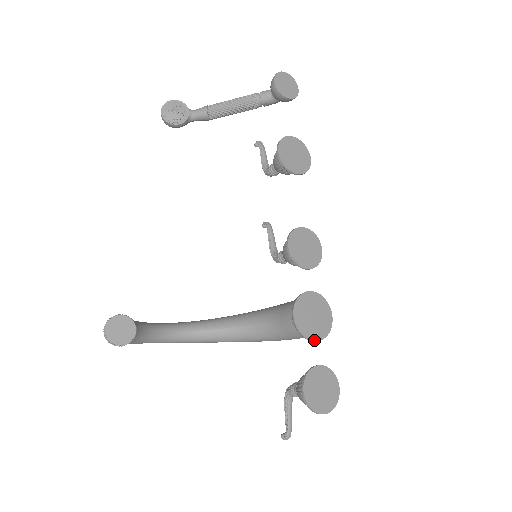
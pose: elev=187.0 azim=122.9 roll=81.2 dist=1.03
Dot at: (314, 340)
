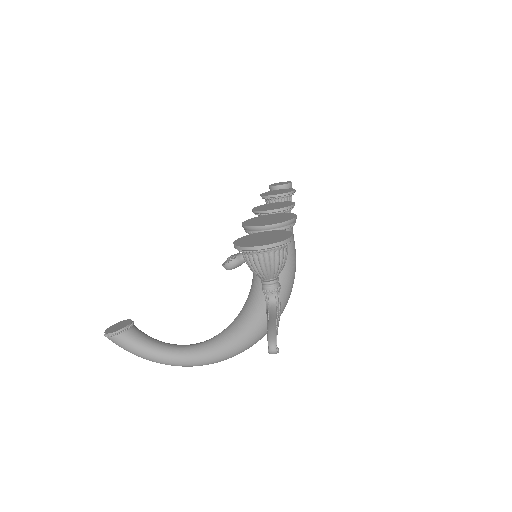
Dot at: (264, 226)
